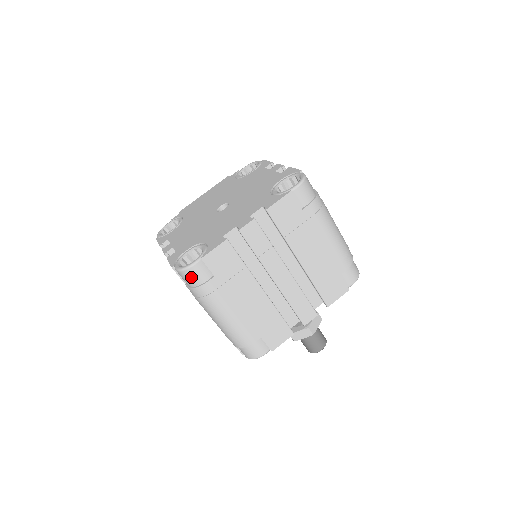
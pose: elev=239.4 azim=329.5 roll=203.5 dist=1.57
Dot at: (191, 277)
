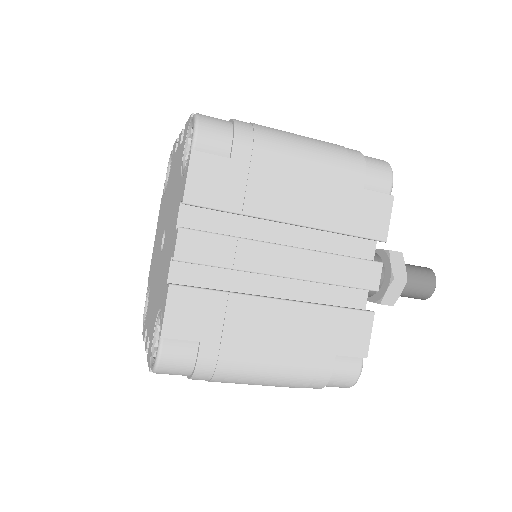
Dot at: (174, 368)
